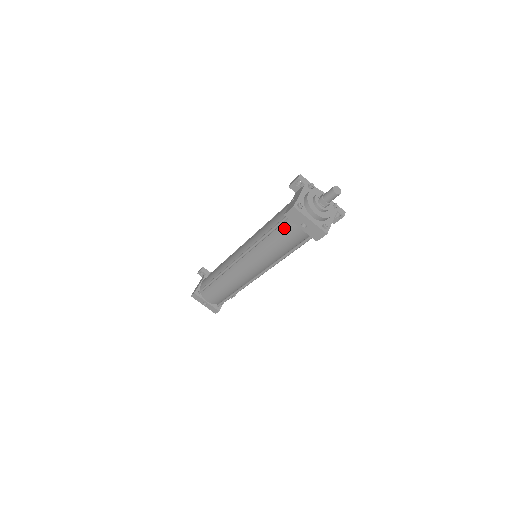
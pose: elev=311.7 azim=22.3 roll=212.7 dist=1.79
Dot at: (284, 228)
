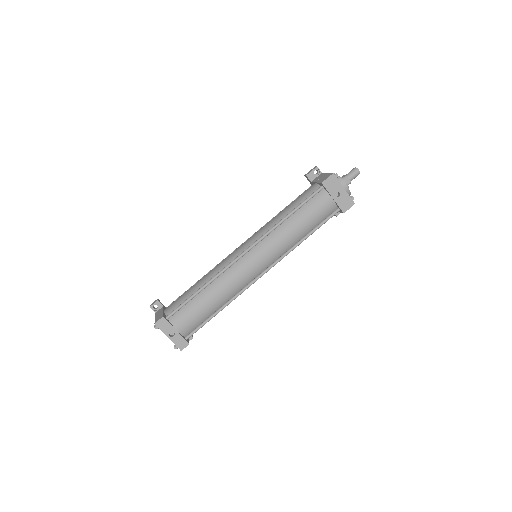
Dot at: (314, 201)
